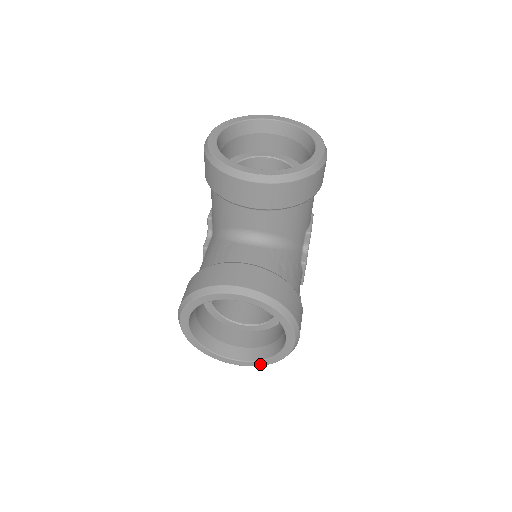
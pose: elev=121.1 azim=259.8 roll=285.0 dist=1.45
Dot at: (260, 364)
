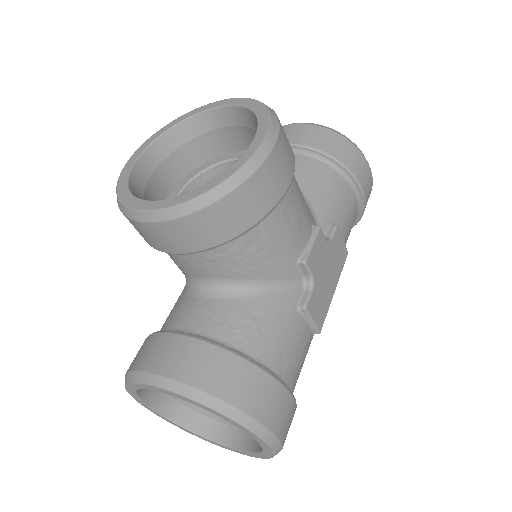
Dot at: (187, 198)
